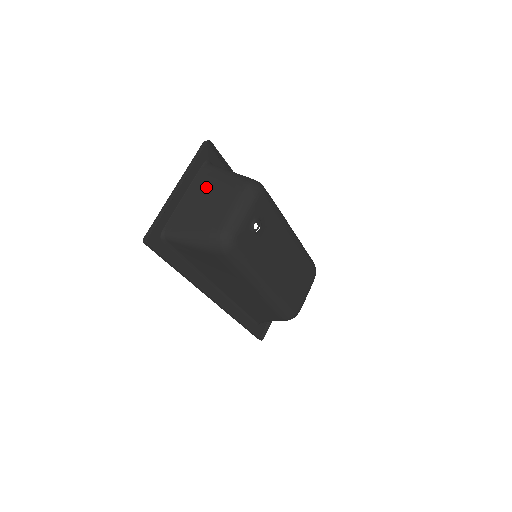
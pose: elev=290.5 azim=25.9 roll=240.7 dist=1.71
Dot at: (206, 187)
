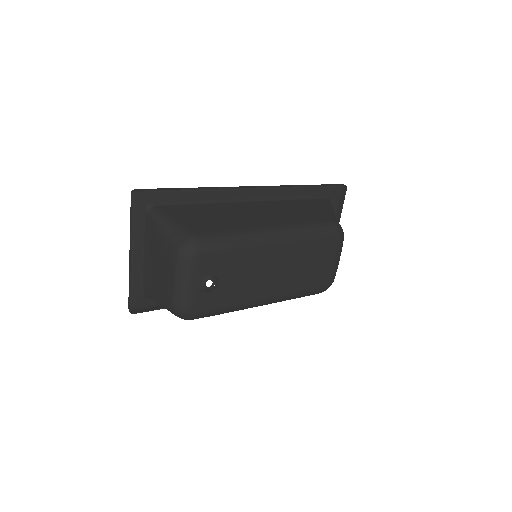
Dot at: (153, 247)
